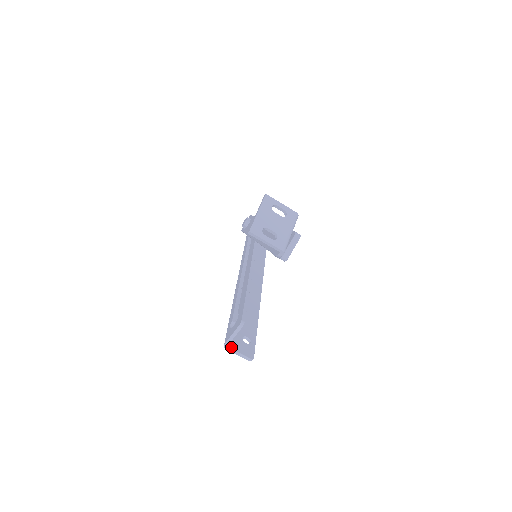
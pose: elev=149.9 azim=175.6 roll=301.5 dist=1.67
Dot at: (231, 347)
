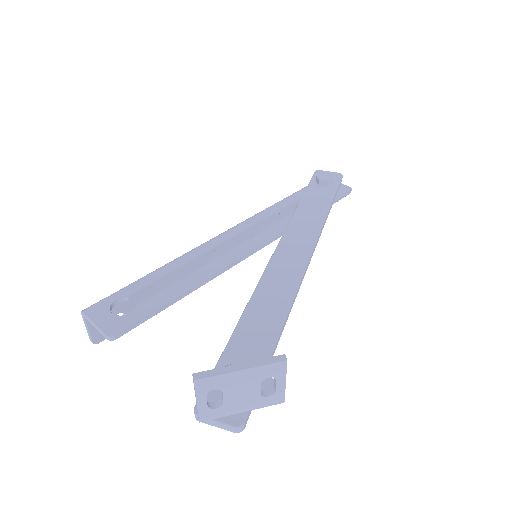
Dot at: occluded
